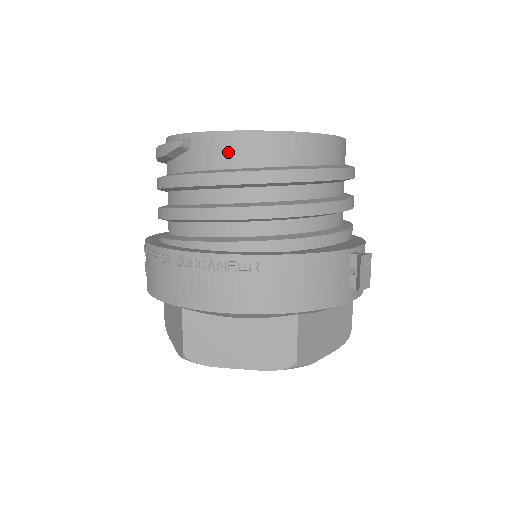
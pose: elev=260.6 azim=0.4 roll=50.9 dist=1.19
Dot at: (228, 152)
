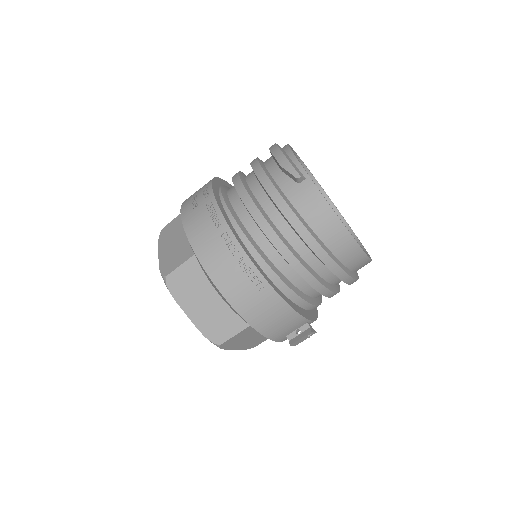
Dot at: (316, 213)
